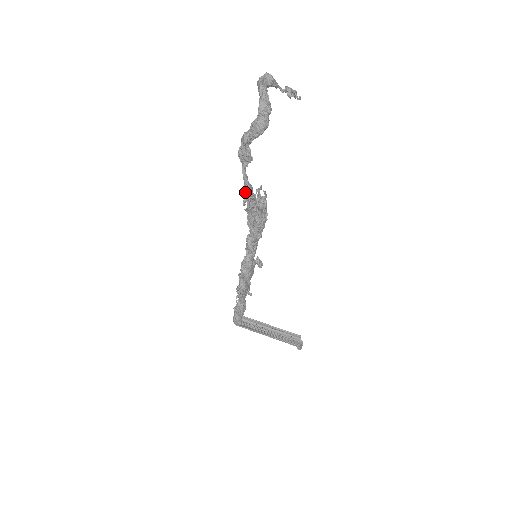
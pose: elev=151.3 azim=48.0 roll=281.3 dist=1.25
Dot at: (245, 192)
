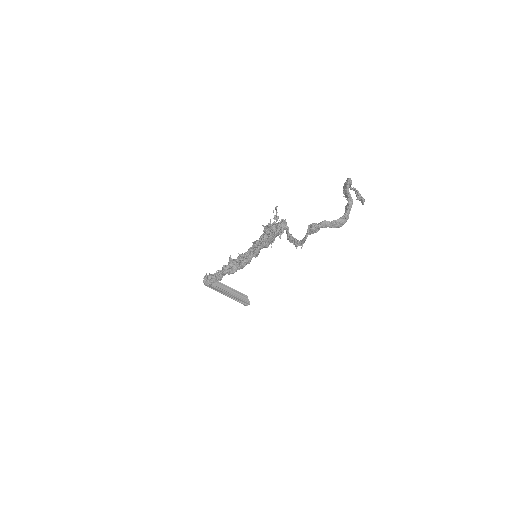
Dot at: (282, 229)
